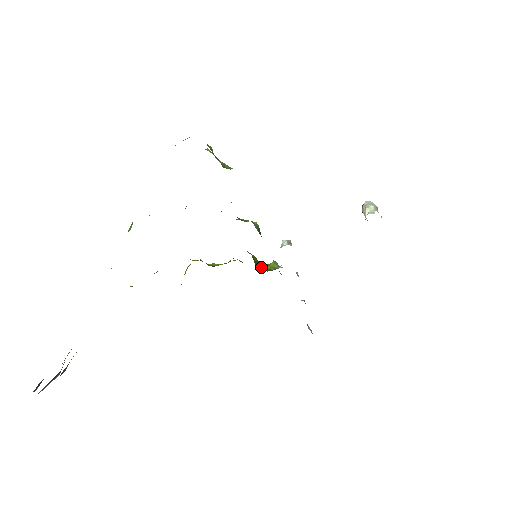
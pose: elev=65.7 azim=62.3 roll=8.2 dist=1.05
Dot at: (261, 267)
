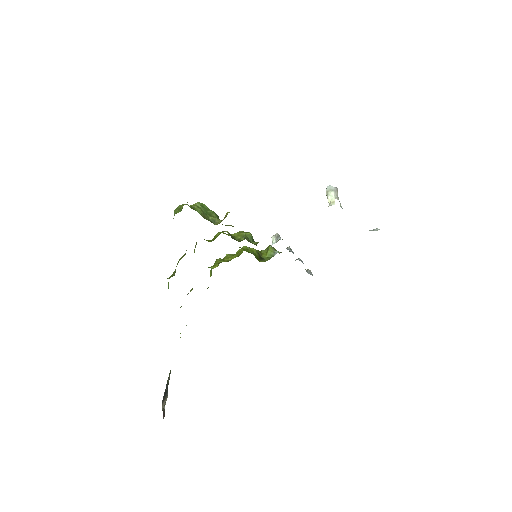
Dot at: (262, 257)
